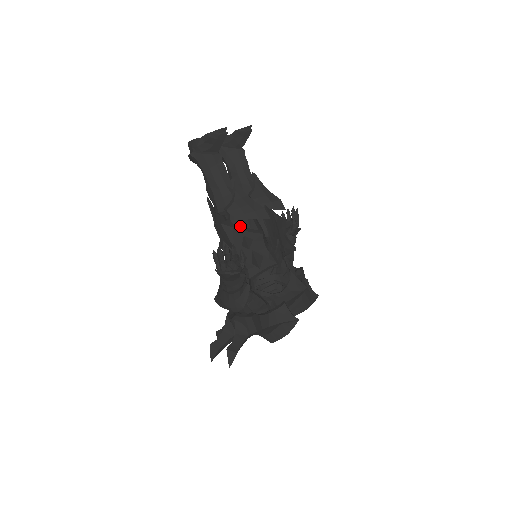
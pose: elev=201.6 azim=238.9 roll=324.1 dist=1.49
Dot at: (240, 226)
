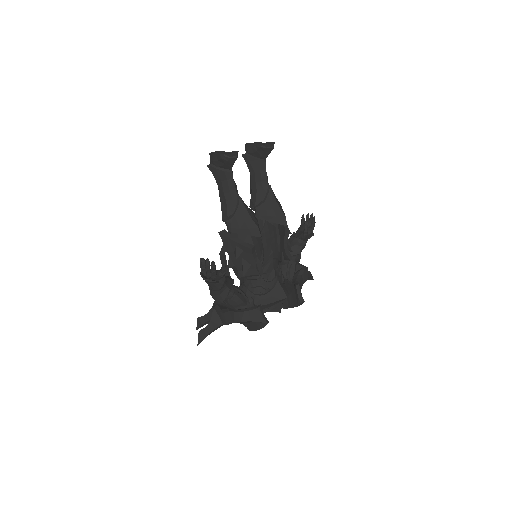
Dot at: (235, 237)
